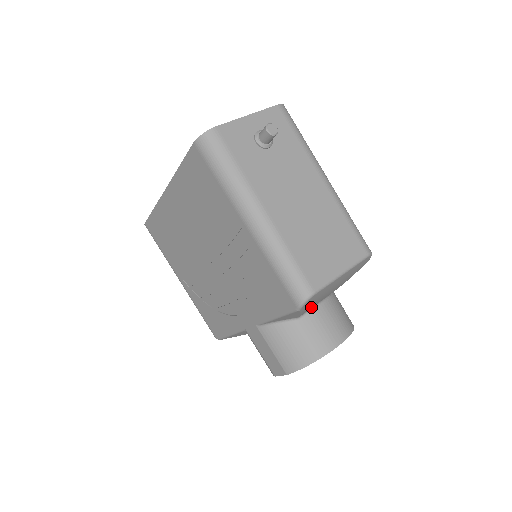
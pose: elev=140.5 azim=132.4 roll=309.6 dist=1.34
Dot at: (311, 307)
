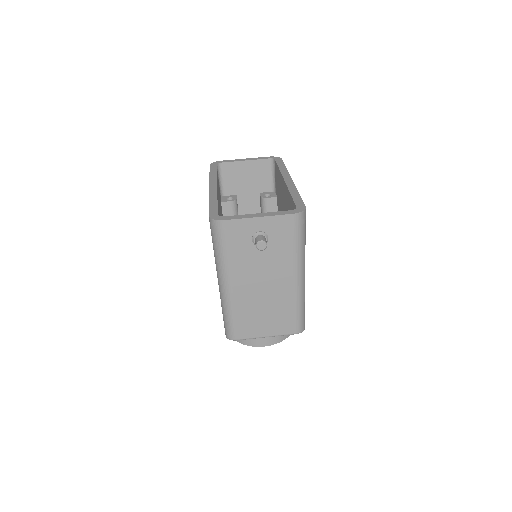
Dot at: occluded
